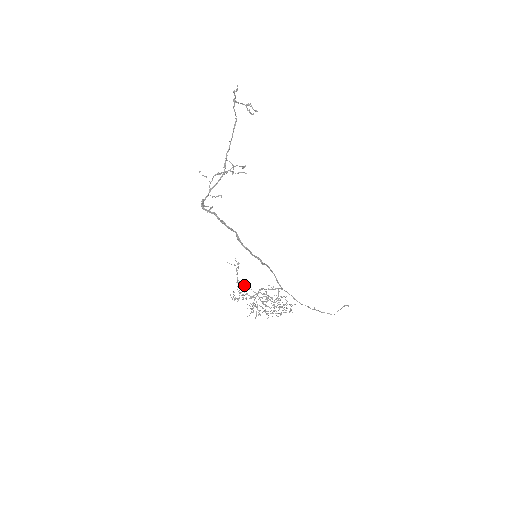
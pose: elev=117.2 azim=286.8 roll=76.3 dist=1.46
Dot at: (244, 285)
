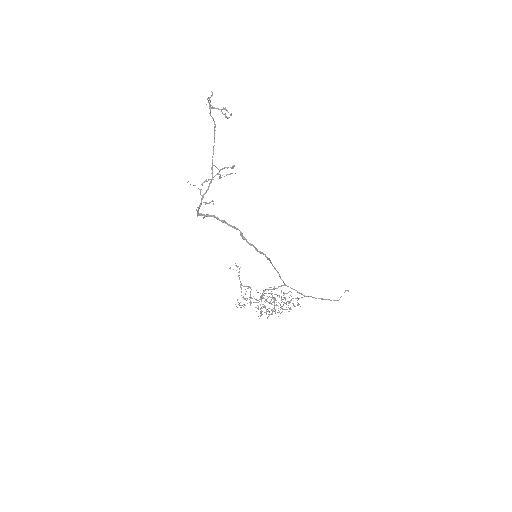
Dot at: occluded
